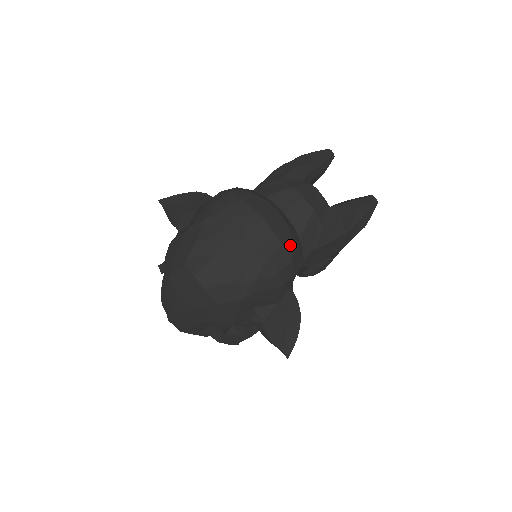
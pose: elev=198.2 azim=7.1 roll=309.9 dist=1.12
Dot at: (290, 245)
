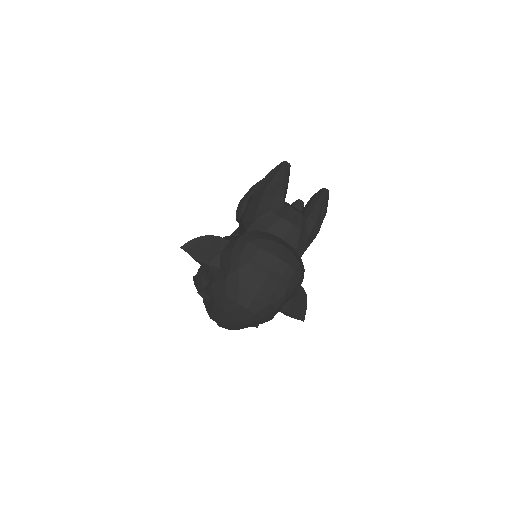
Dot at: (298, 266)
